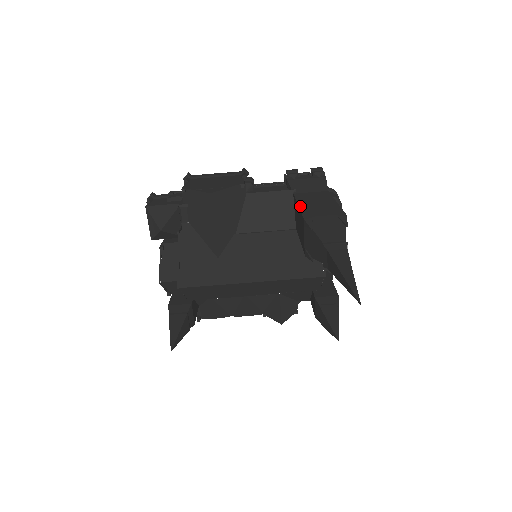
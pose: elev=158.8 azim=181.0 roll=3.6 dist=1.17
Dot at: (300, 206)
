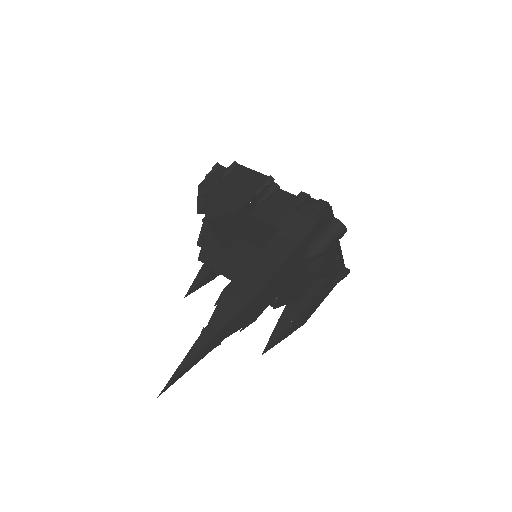
Dot at: (247, 264)
